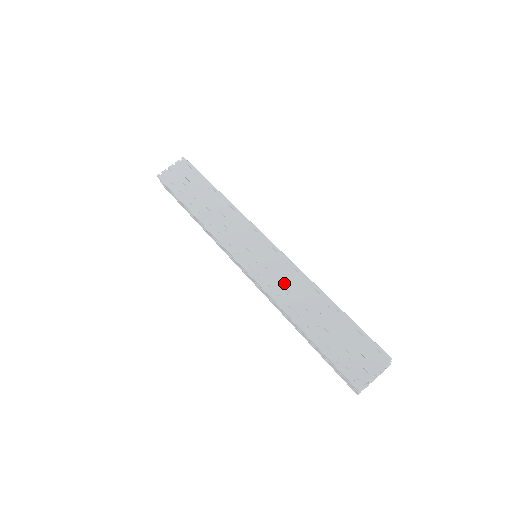
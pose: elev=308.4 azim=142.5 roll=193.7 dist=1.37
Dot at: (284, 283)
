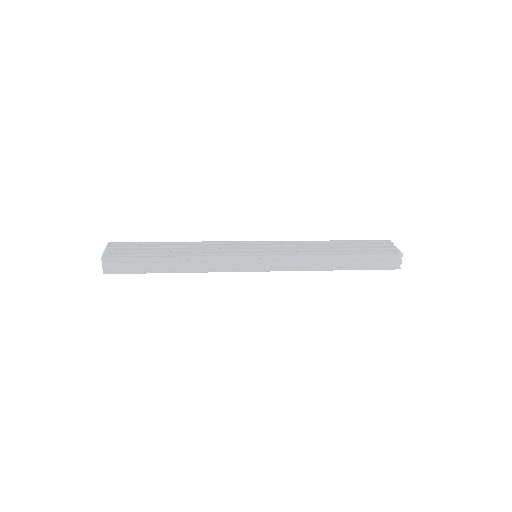
Dot at: (299, 248)
